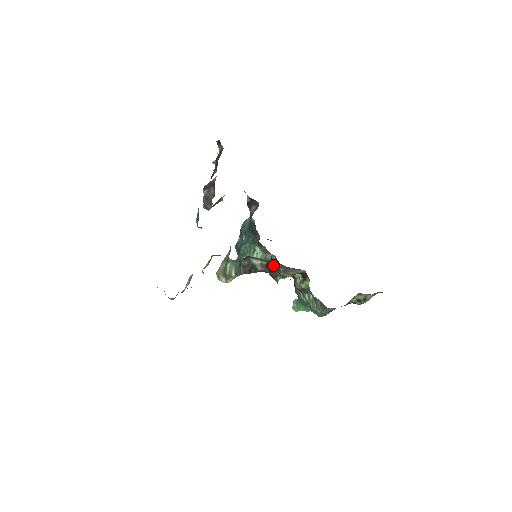
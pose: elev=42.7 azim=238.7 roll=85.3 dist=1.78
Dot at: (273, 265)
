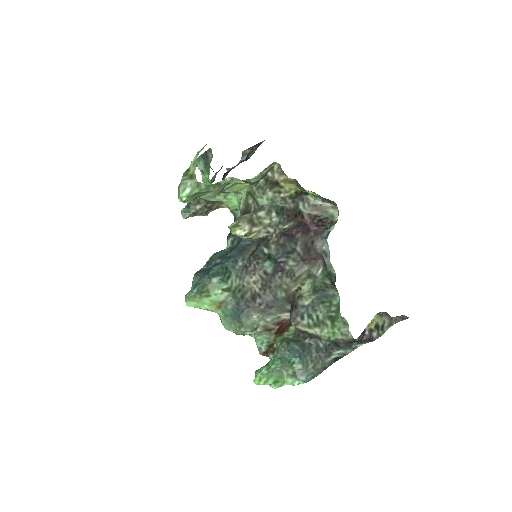
Dot at: (325, 217)
